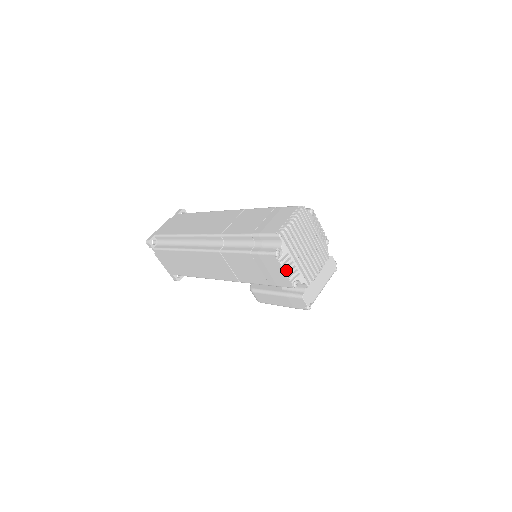
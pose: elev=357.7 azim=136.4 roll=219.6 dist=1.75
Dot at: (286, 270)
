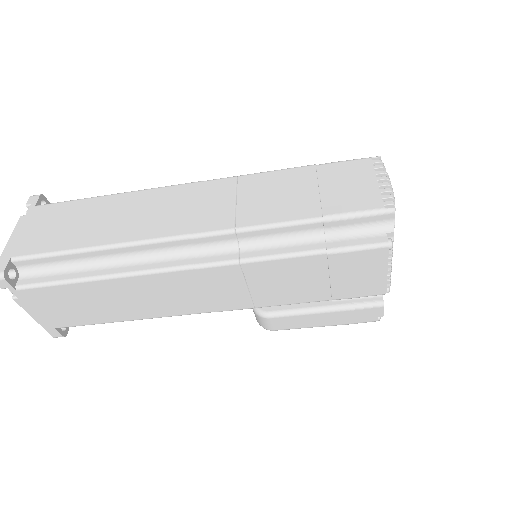
Dot at: (391, 268)
